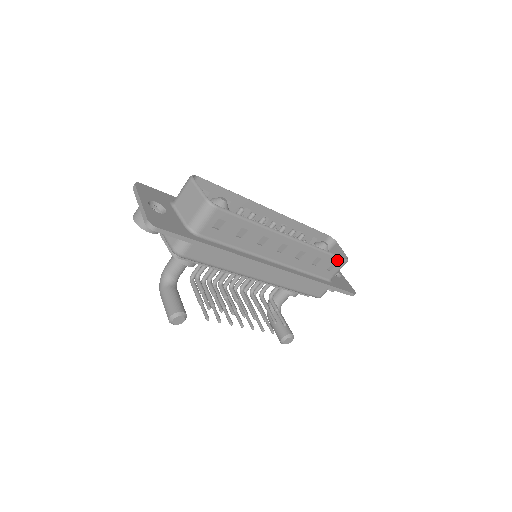
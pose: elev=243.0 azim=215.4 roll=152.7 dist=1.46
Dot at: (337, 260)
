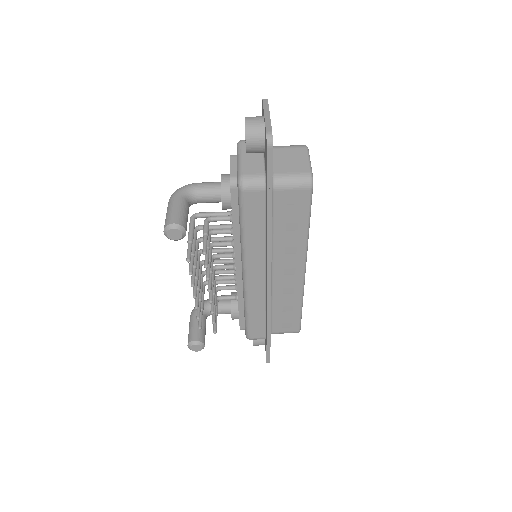
Dot at: (297, 324)
